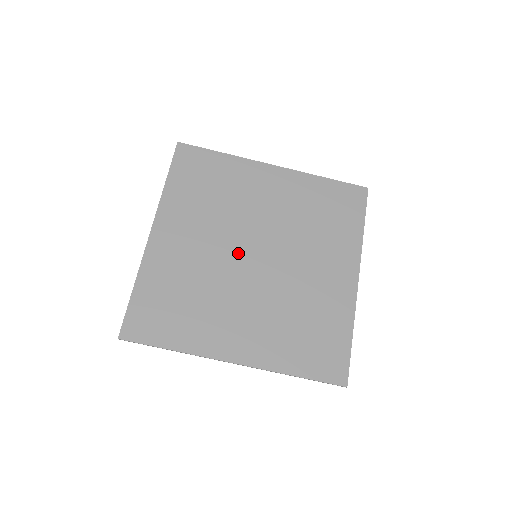
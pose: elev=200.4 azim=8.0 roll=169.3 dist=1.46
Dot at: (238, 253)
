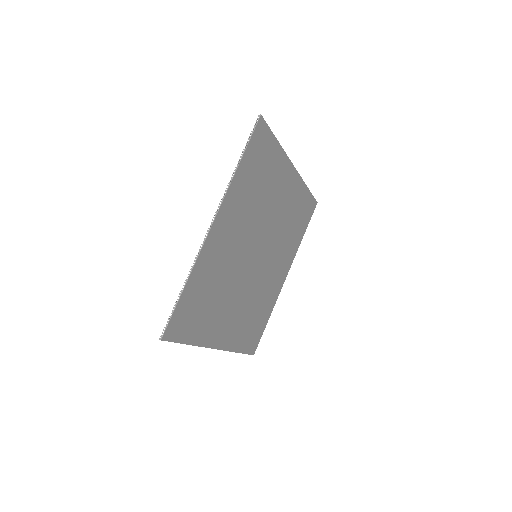
Dot at: (250, 253)
